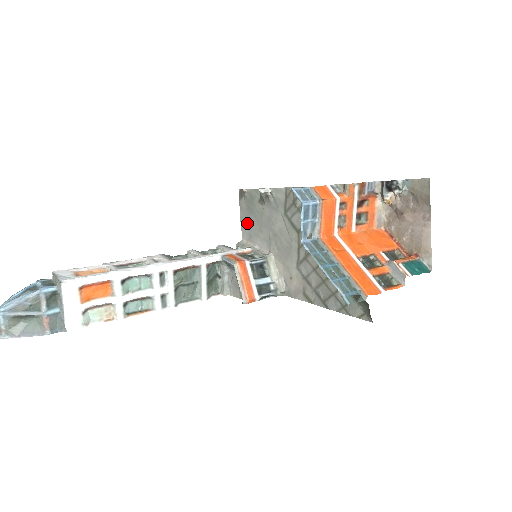
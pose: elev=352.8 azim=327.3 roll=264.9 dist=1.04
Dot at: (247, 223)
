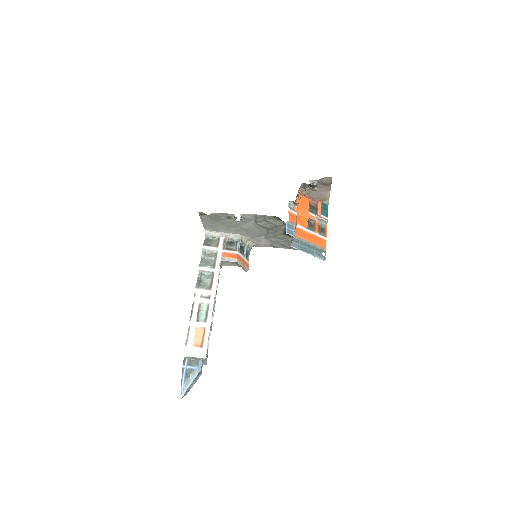
Dot at: (211, 225)
